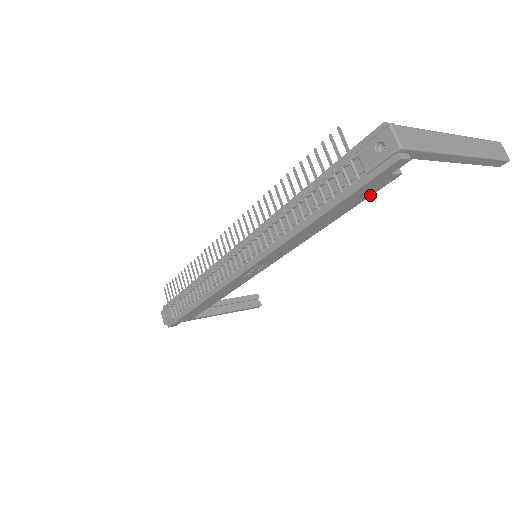
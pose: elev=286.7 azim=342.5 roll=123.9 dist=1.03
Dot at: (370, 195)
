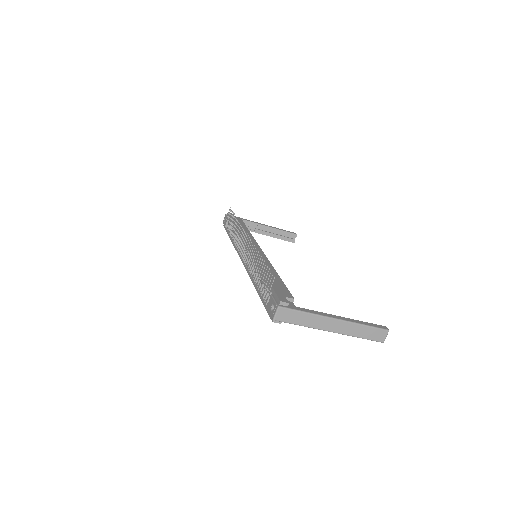
Dot at: occluded
